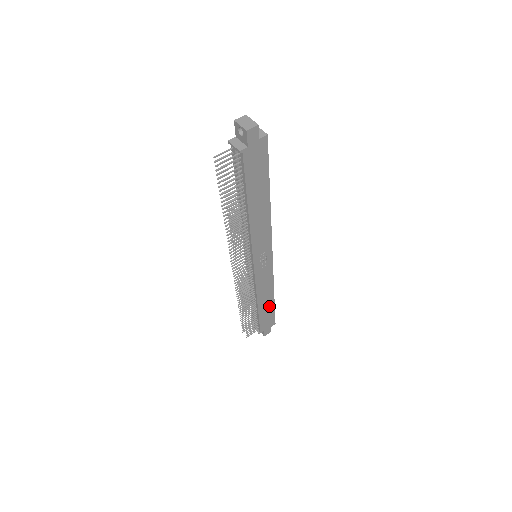
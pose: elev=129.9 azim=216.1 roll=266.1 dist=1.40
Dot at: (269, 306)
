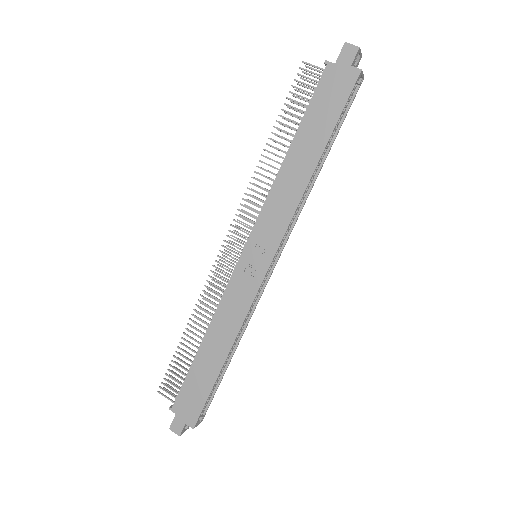
Dot at: (211, 370)
